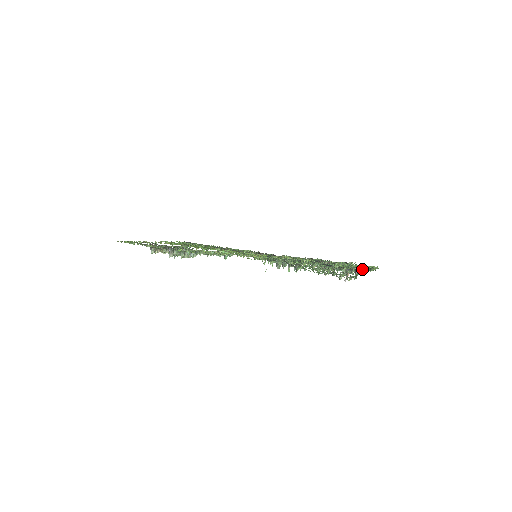
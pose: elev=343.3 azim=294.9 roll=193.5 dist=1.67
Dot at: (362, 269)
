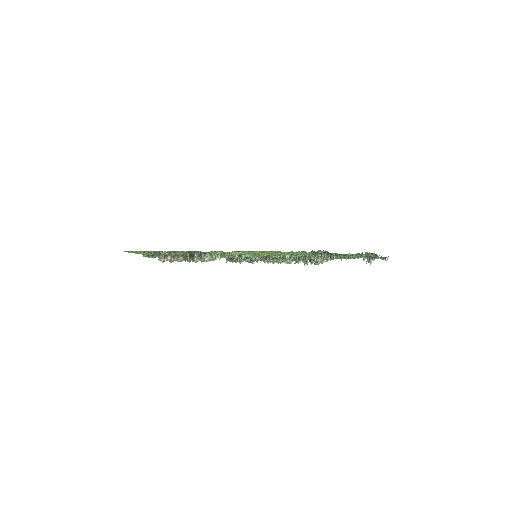
Dot at: occluded
